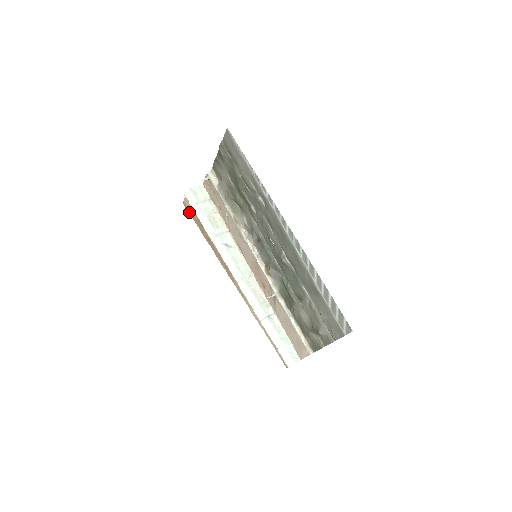
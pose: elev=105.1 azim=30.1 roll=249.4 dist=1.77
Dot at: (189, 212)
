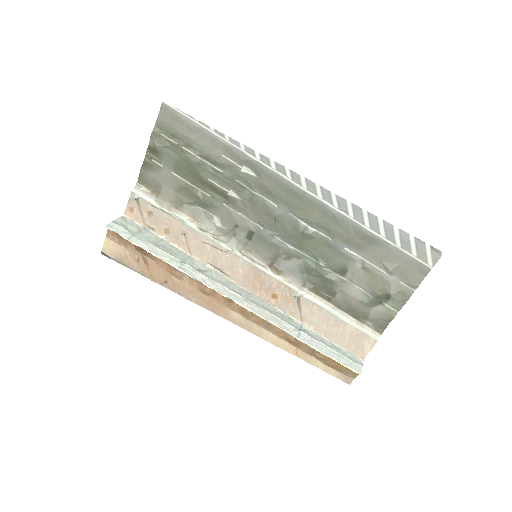
Dot at: (117, 260)
